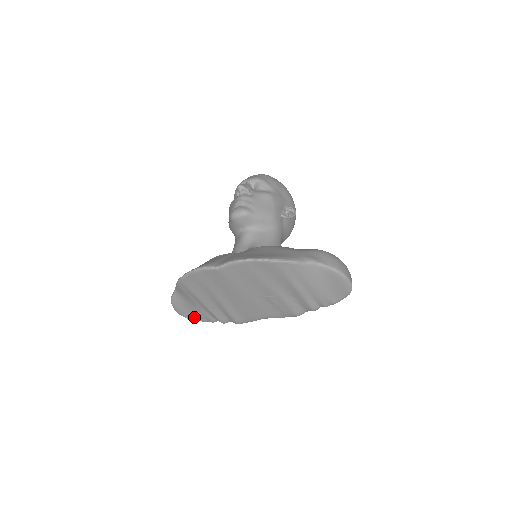
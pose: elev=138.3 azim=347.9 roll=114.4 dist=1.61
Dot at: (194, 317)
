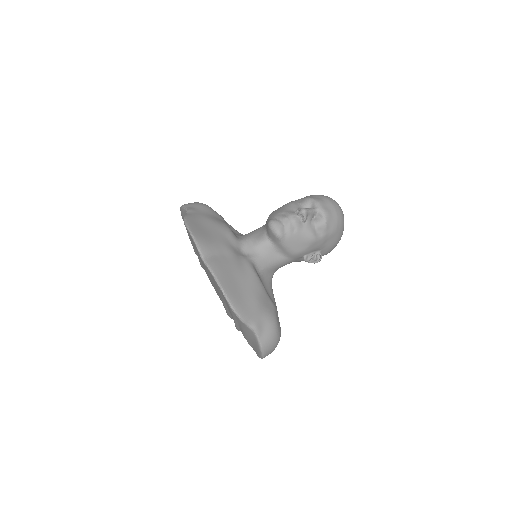
Dot at: occluded
